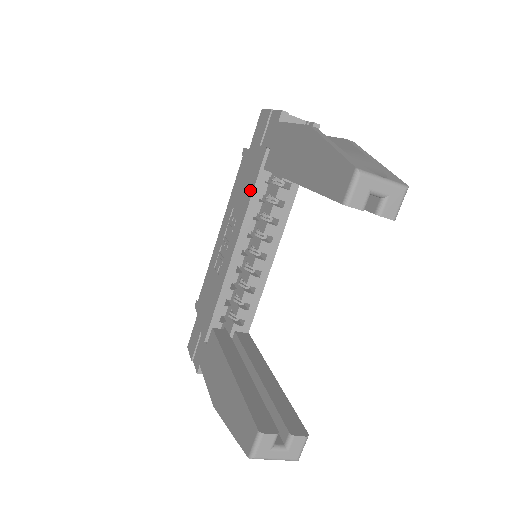
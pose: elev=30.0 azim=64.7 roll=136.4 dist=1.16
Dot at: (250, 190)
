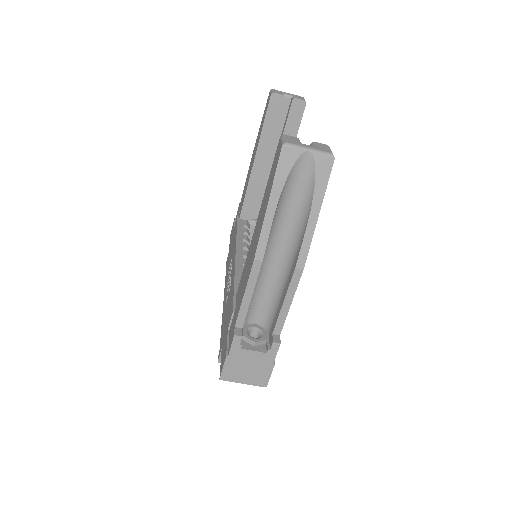
Dot at: (235, 235)
